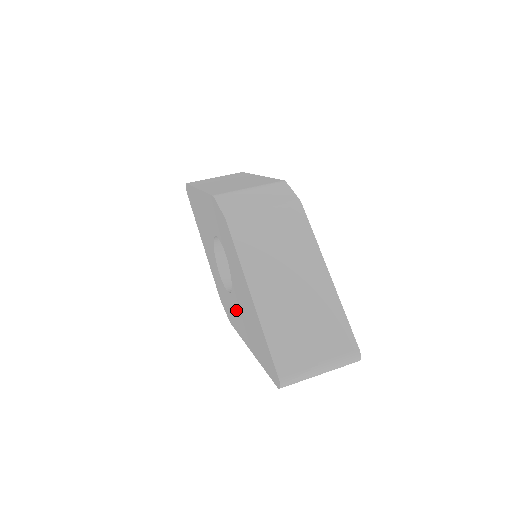
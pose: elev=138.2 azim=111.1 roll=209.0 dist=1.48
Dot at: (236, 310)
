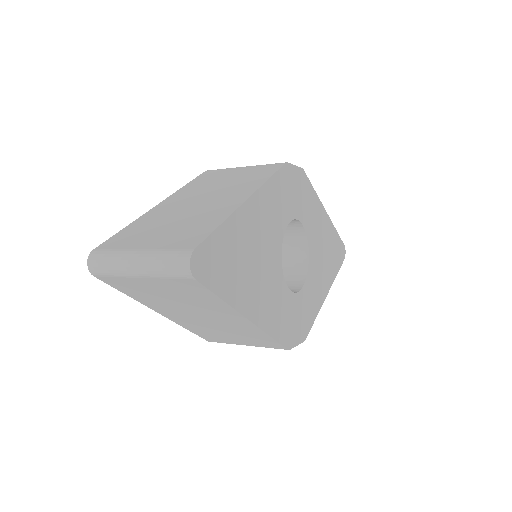
Dot at: occluded
